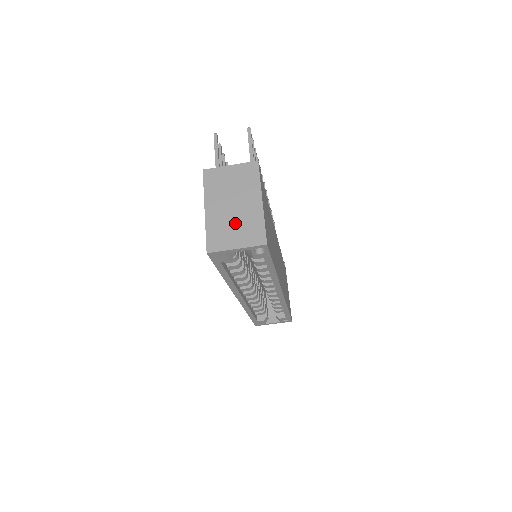
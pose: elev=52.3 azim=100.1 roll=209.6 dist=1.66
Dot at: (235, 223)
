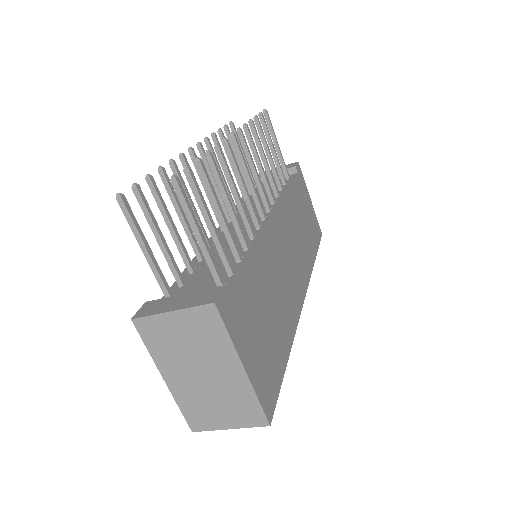
Dot at: (215, 398)
